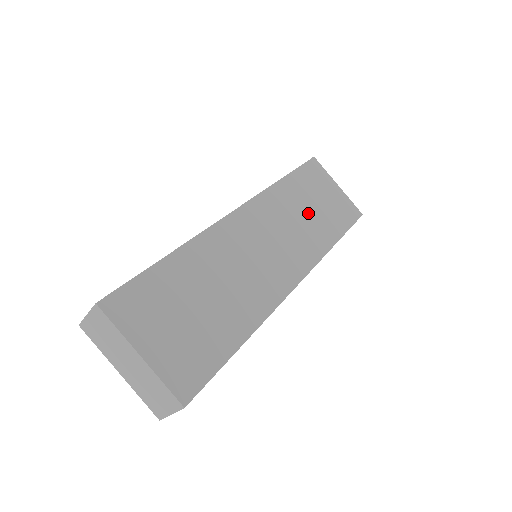
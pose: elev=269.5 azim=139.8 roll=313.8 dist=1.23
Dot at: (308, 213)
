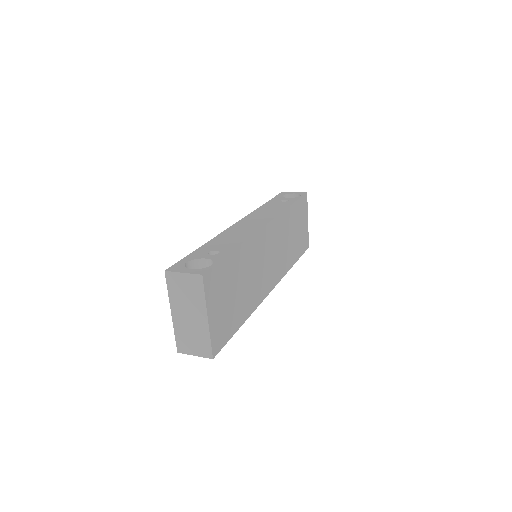
Dot at: (291, 238)
